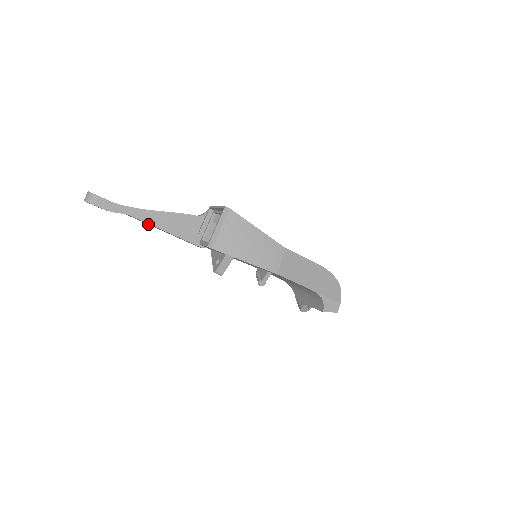
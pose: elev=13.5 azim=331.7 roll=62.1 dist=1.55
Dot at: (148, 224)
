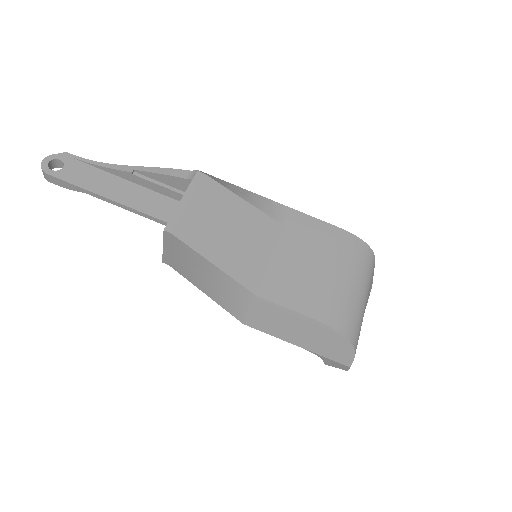
Dot at: (128, 186)
